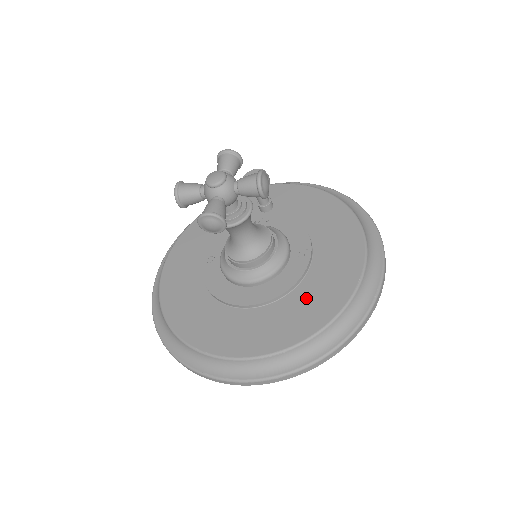
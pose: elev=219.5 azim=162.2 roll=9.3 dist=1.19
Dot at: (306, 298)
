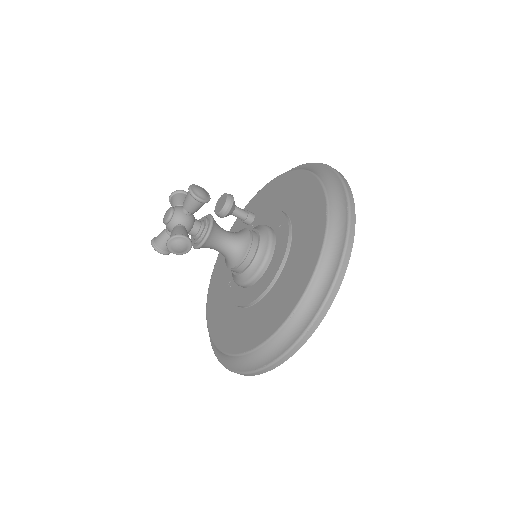
Dot at: (298, 254)
